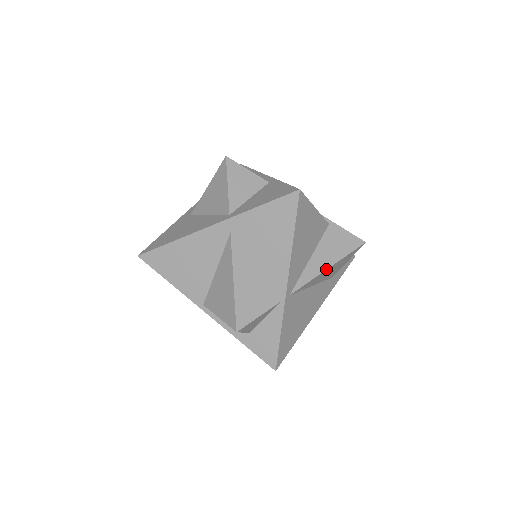
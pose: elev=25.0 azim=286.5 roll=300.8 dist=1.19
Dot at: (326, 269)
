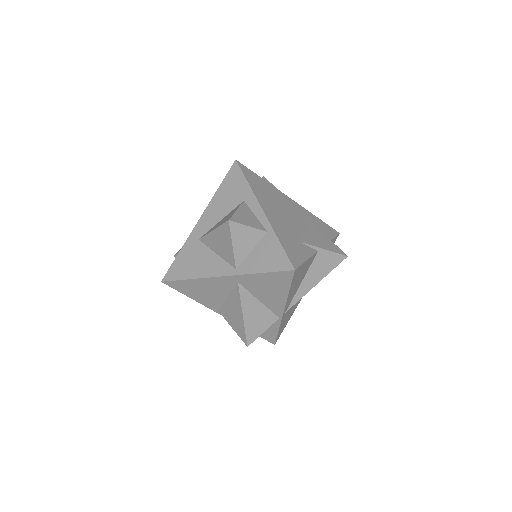
Dot at: (314, 286)
